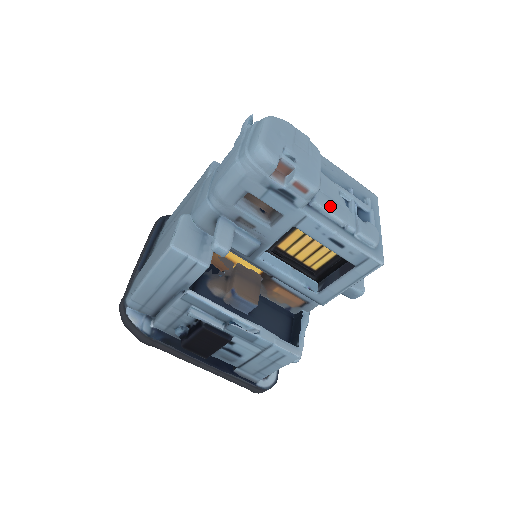
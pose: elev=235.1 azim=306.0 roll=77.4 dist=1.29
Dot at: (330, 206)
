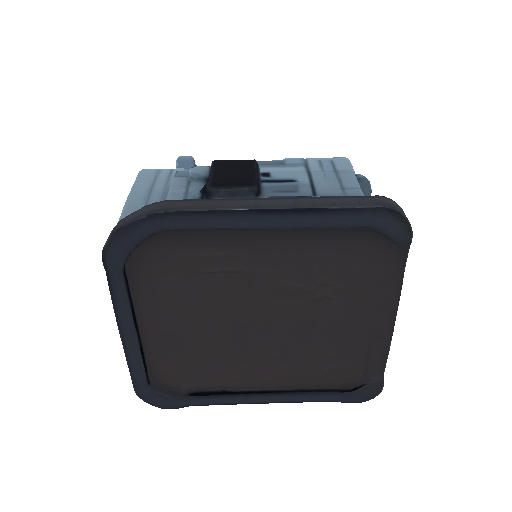
Dot at: occluded
